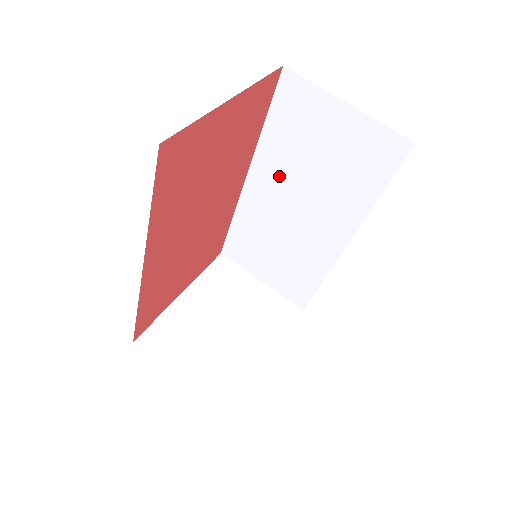
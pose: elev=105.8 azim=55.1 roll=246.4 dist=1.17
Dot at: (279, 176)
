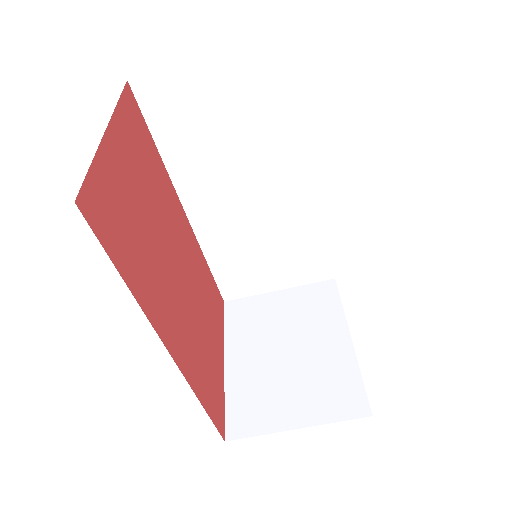
Dot at: (210, 181)
